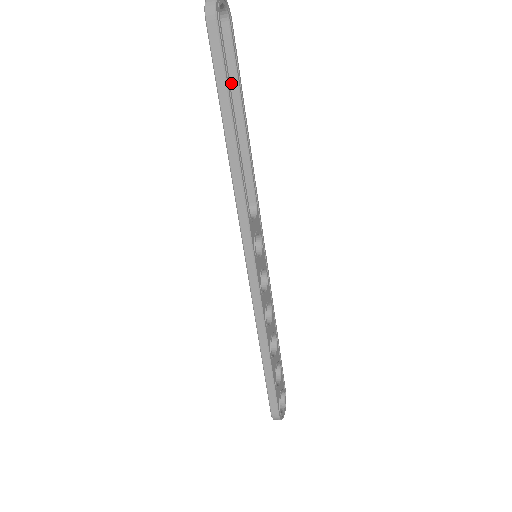
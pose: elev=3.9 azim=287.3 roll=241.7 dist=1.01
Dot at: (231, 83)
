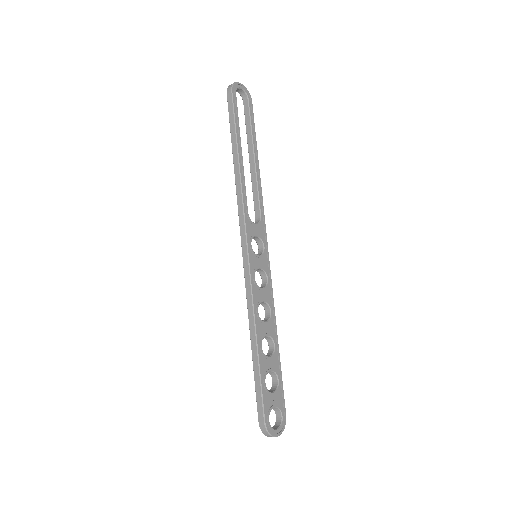
Dot at: (248, 135)
